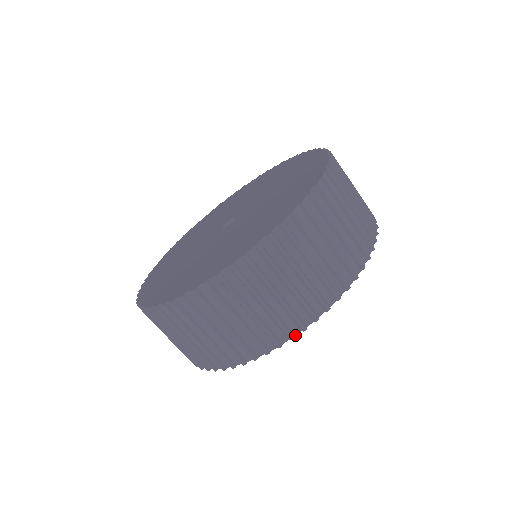
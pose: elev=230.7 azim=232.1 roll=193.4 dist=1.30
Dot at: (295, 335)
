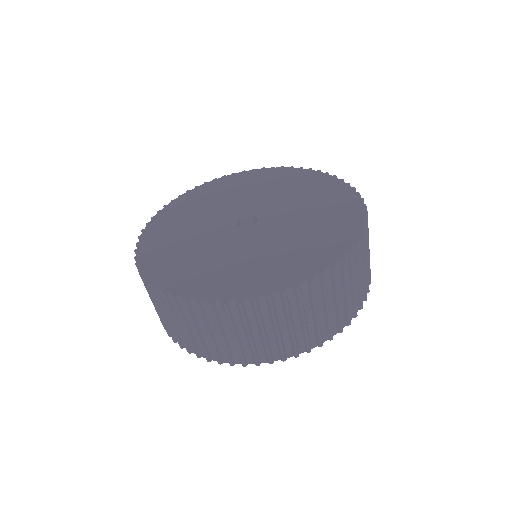
Dot at: occluded
